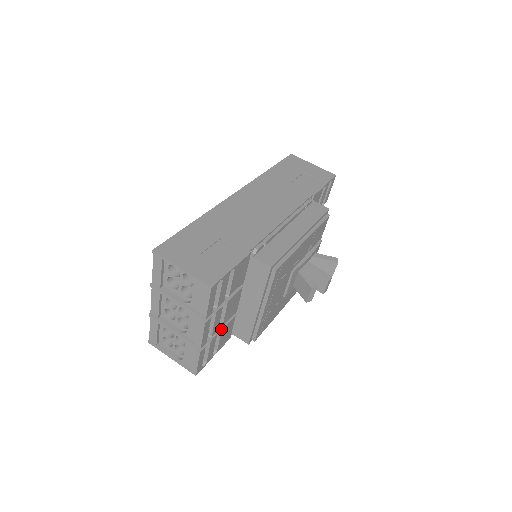
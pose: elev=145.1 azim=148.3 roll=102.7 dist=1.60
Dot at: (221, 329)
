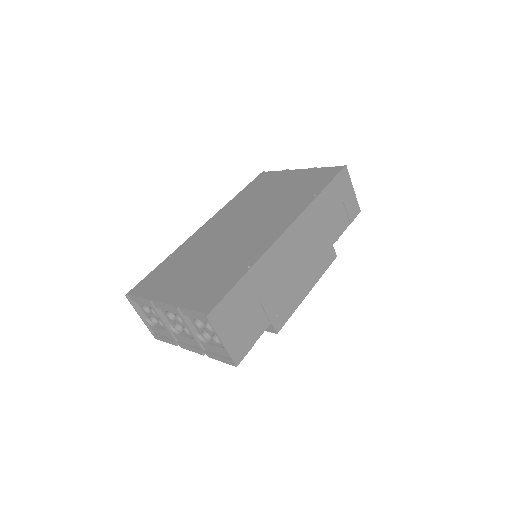
Dot at: occluded
